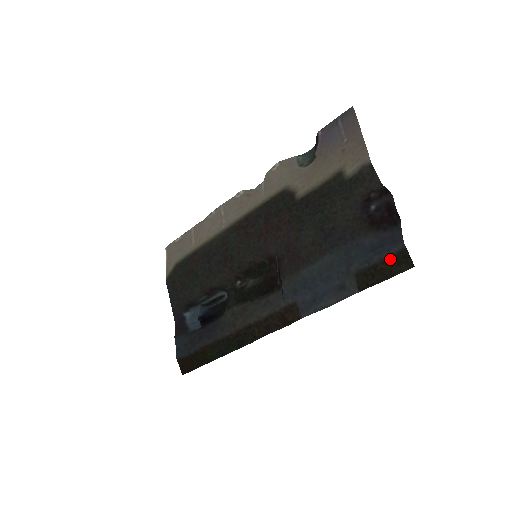
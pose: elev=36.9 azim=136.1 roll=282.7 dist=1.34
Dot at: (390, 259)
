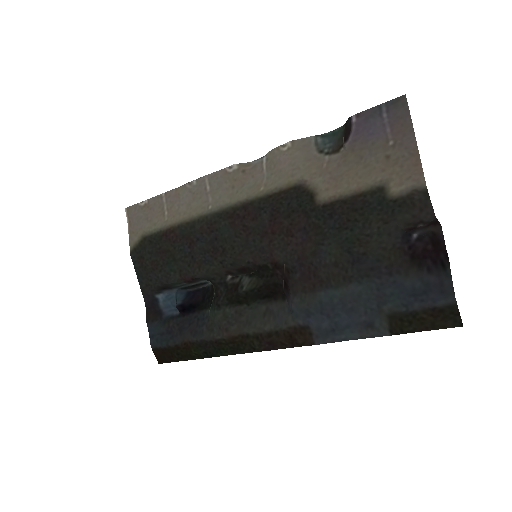
Dot at: (435, 311)
